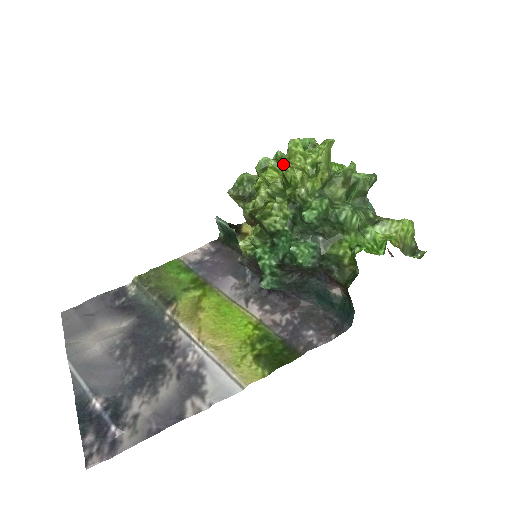
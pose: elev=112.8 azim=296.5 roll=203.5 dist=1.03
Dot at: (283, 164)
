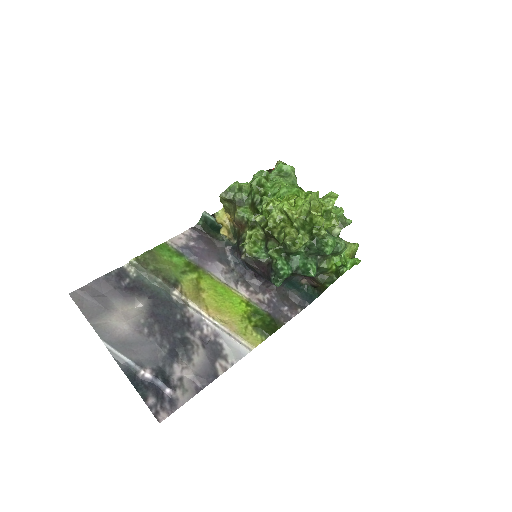
Dot at: (315, 213)
